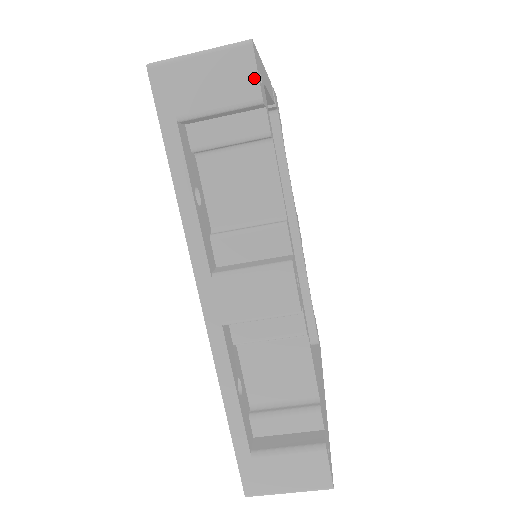
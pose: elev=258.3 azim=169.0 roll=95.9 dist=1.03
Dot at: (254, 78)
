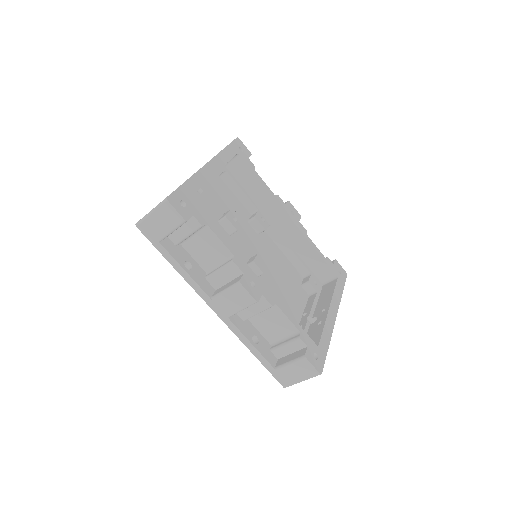
Dot at: (177, 214)
